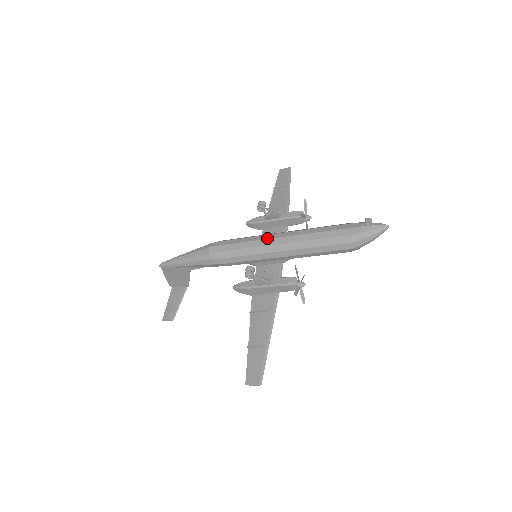
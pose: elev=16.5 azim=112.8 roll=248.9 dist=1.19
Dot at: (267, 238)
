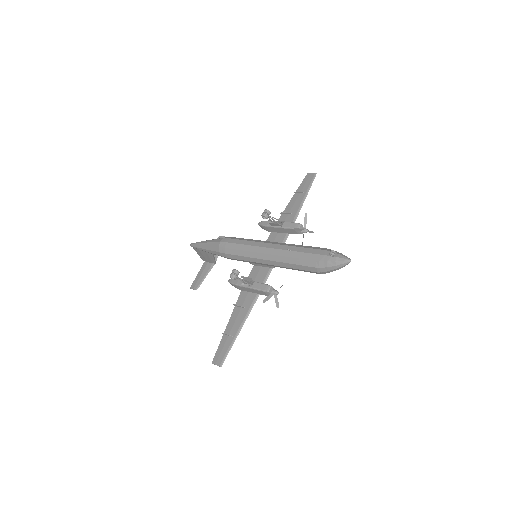
Dot at: (260, 246)
